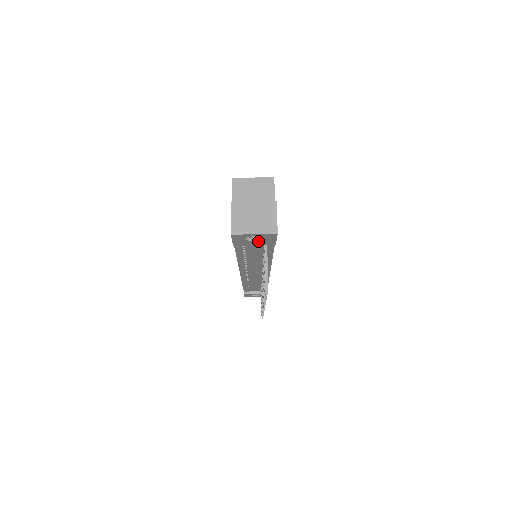
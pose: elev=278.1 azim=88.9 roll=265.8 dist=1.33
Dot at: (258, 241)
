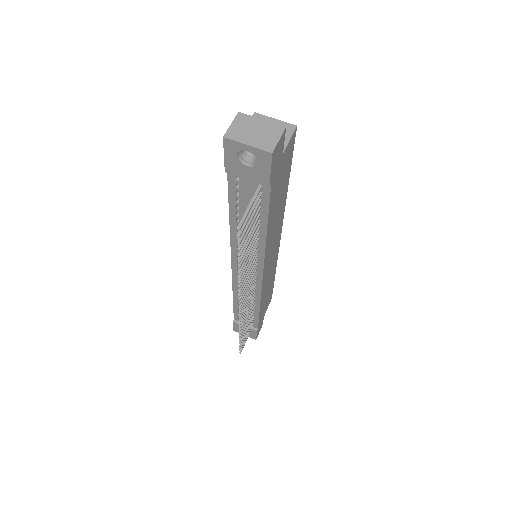
Dot at: (251, 168)
